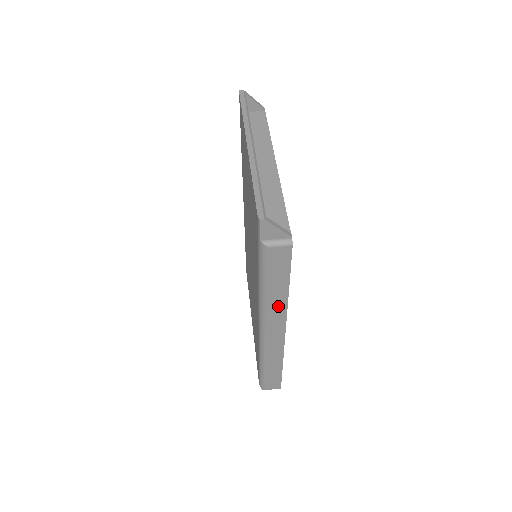
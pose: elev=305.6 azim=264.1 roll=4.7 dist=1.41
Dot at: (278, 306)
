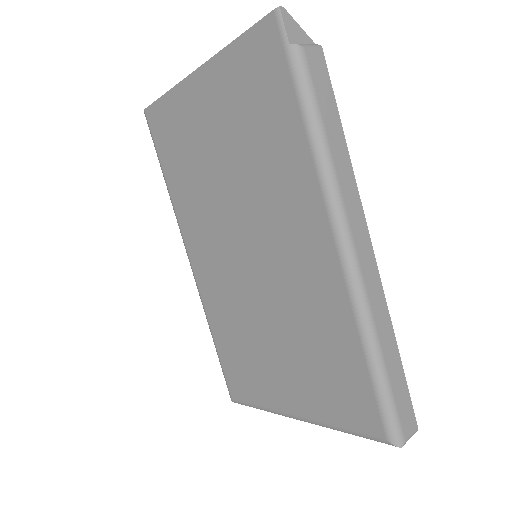
Dot at: (346, 178)
